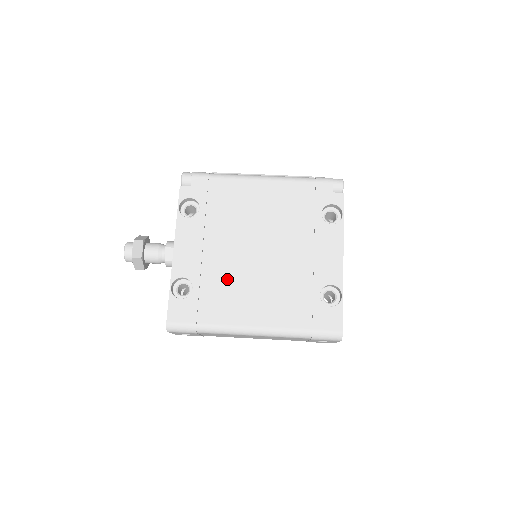
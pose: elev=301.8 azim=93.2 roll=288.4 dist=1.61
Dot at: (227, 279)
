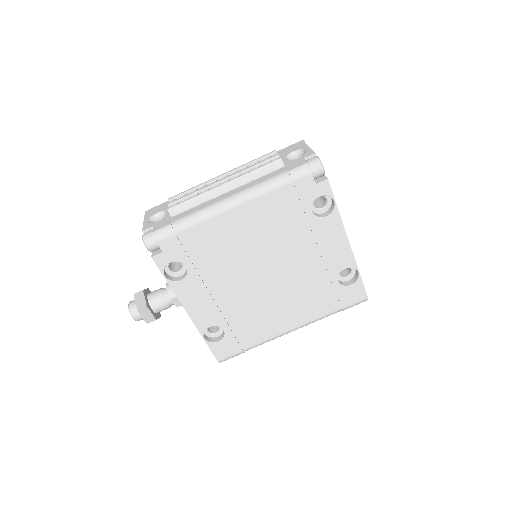
Dot at: (249, 309)
